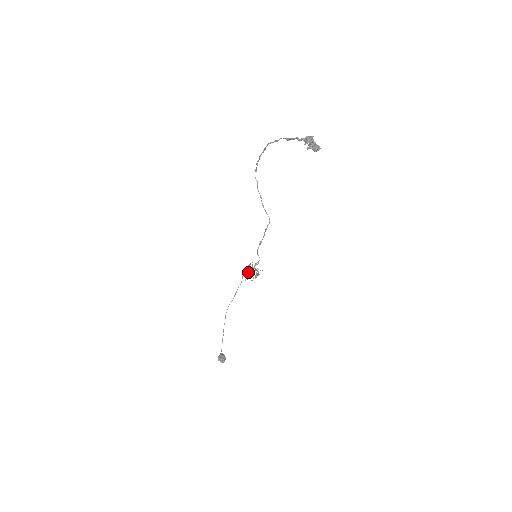
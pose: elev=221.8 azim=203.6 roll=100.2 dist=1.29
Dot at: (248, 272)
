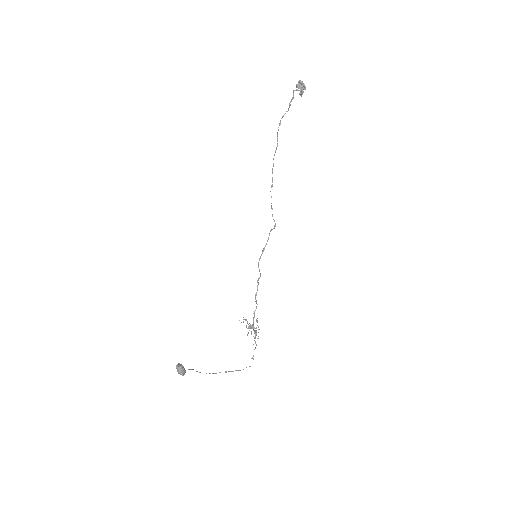
Dot at: occluded
